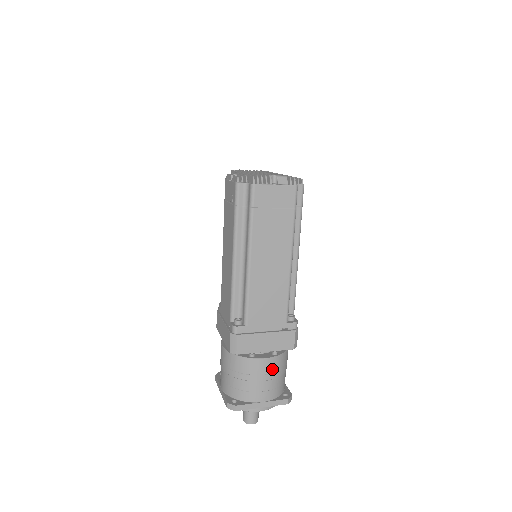
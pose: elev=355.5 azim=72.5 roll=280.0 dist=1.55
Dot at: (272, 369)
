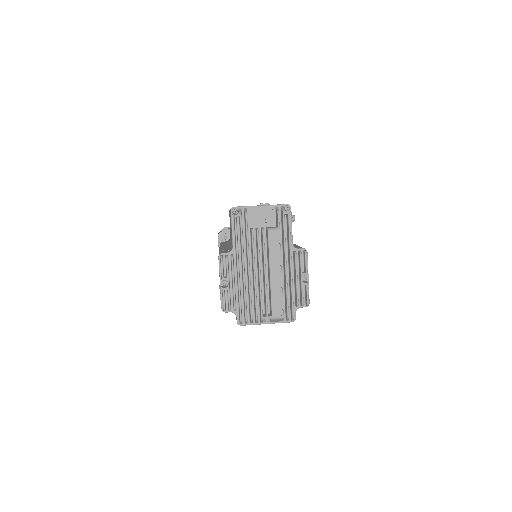
Dot at: occluded
